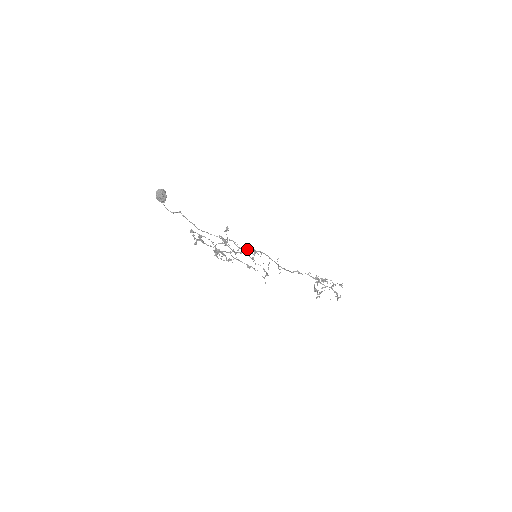
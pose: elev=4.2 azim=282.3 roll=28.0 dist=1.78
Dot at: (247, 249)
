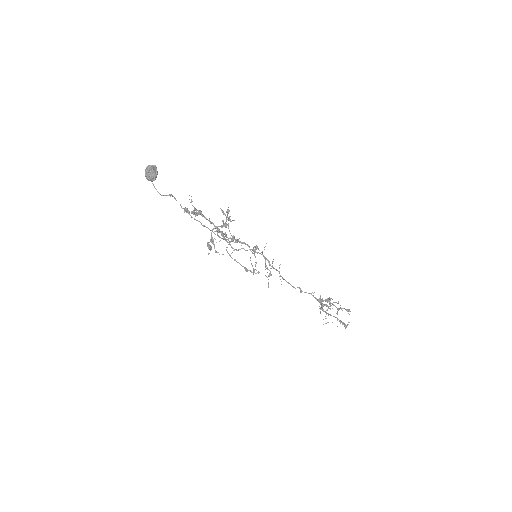
Dot at: occluded
